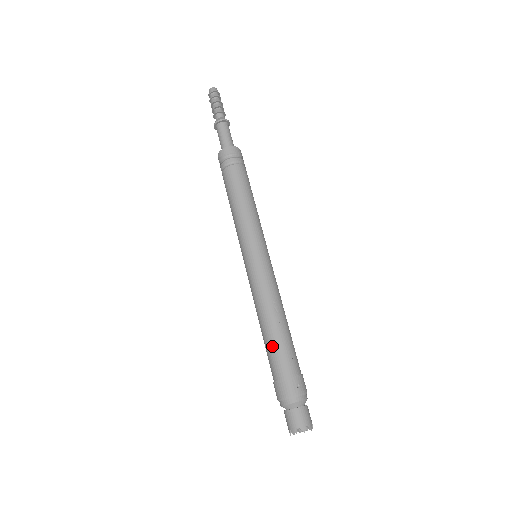
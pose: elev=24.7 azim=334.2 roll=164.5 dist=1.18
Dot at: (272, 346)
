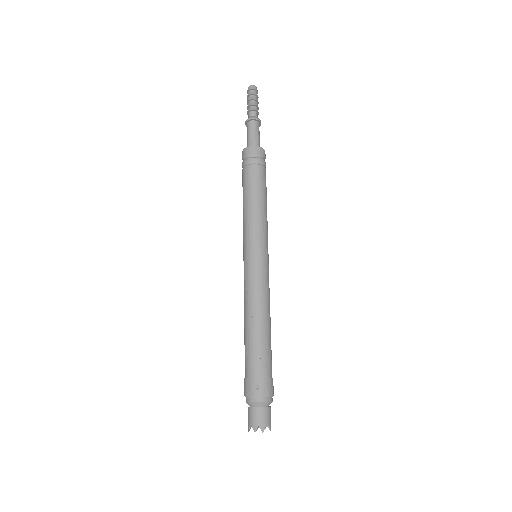
Dot at: (245, 345)
